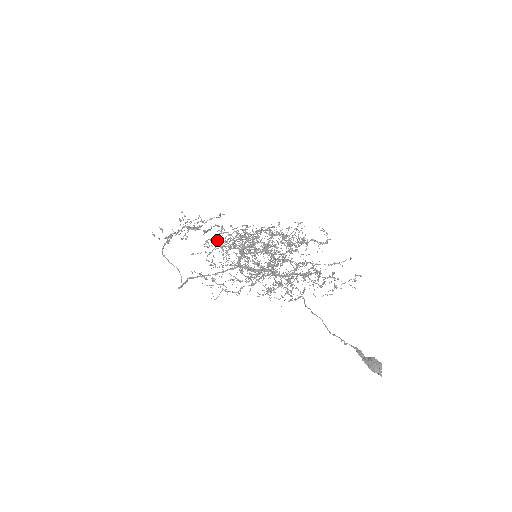
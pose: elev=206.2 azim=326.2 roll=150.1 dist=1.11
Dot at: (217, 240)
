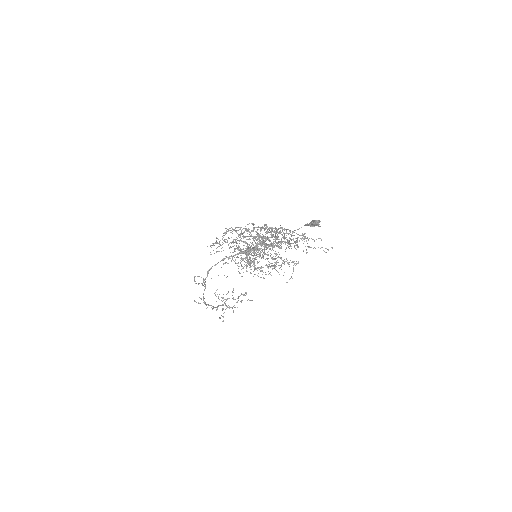
Dot at: (230, 258)
